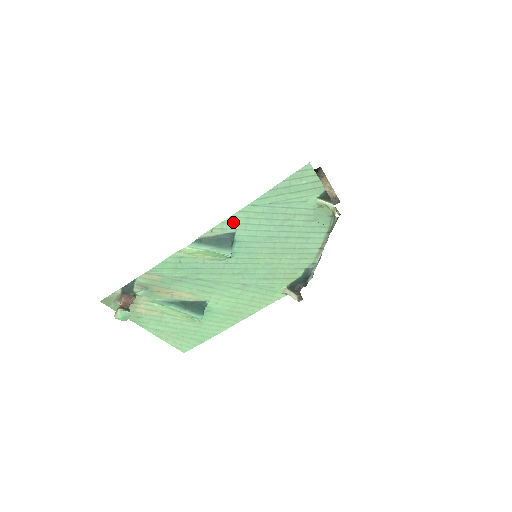
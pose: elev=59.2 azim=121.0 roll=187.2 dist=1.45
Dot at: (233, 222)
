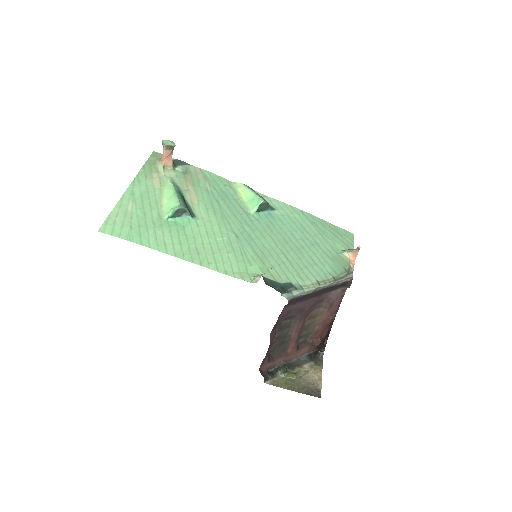
Dot at: (281, 206)
